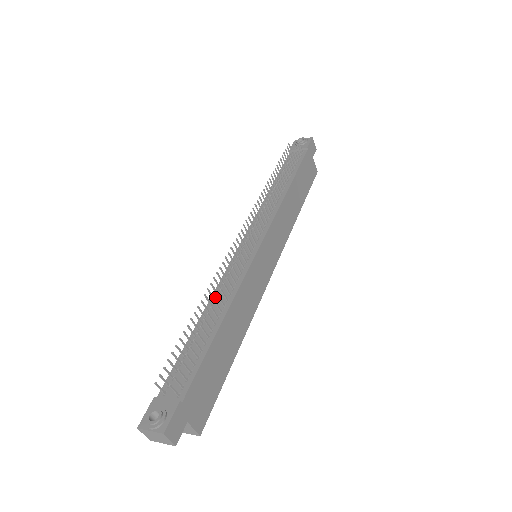
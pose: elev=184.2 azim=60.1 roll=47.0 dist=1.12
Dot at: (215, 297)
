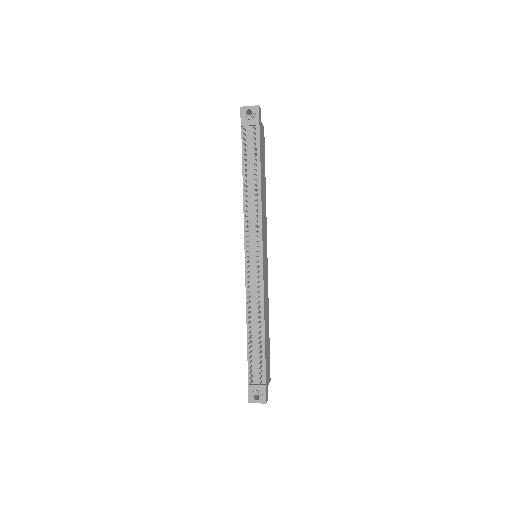
Dot at: (249, 309)
